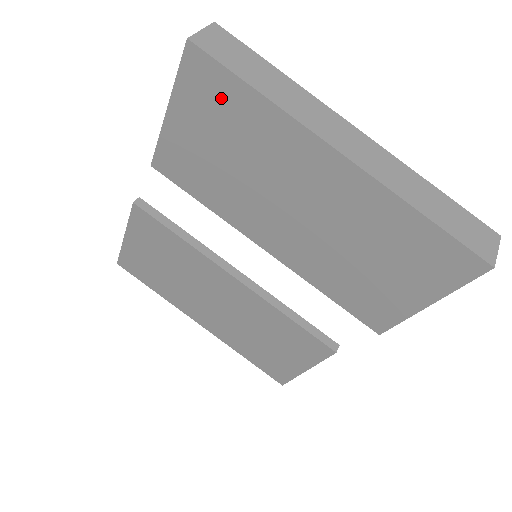
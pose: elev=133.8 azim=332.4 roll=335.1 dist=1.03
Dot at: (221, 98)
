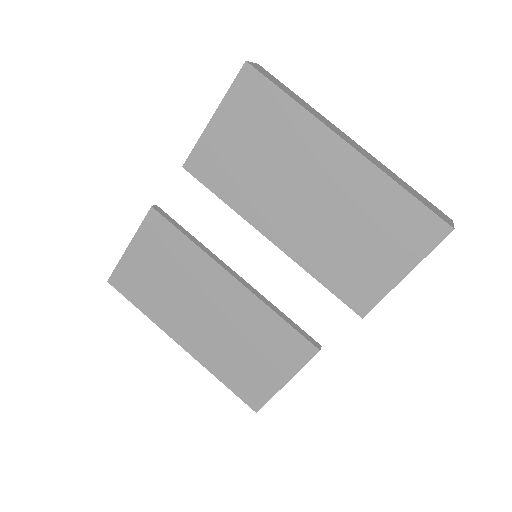
Dot at: (262, 104)
